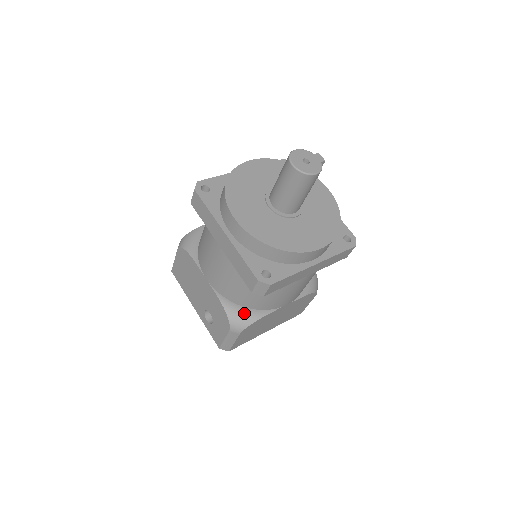
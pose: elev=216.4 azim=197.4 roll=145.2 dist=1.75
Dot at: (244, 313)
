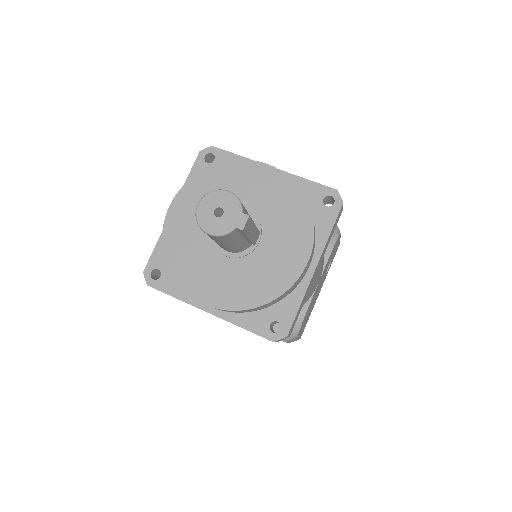
Dot at: occluded
